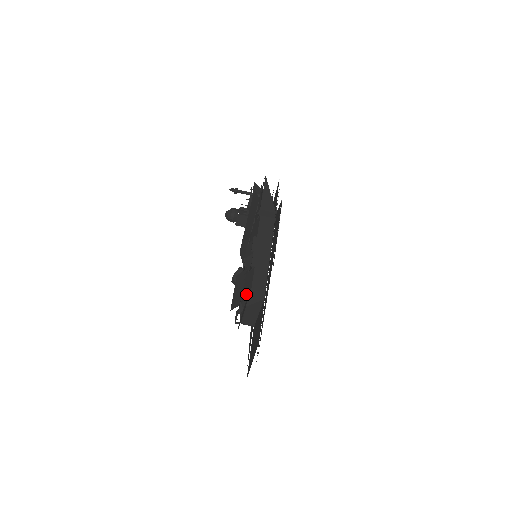
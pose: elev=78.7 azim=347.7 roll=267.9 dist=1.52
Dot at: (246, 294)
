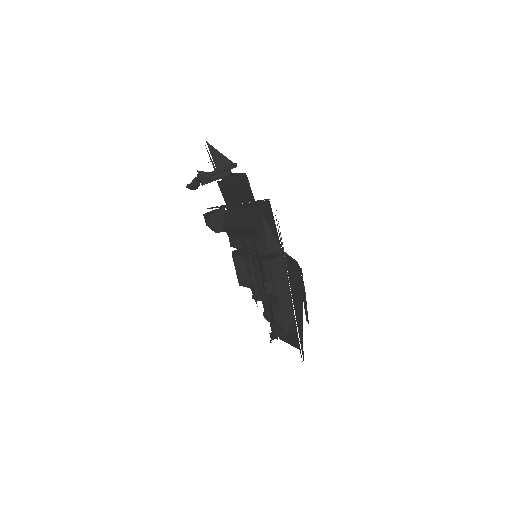
Dot at: (279, 323)
